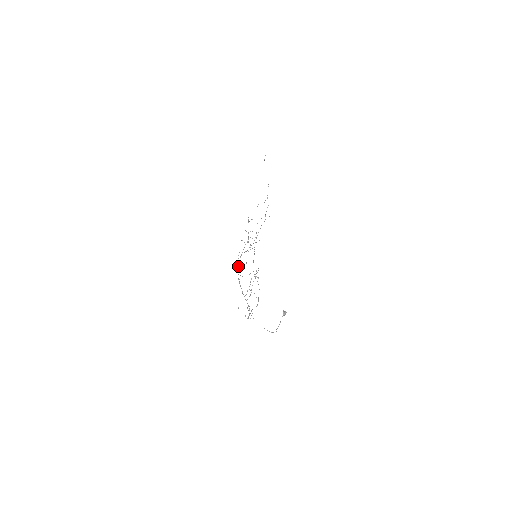
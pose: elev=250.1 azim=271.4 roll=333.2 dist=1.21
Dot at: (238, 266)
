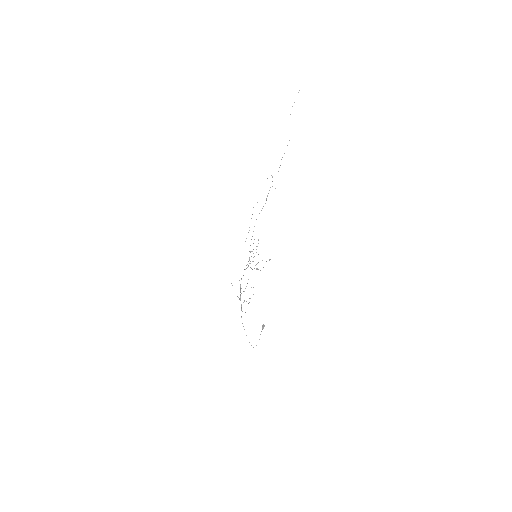
Dot at: occluded
